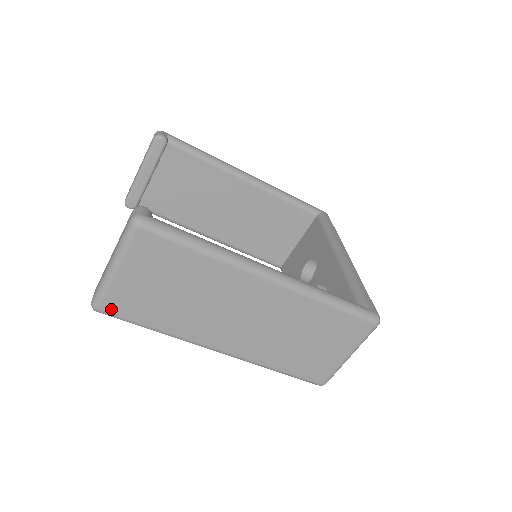
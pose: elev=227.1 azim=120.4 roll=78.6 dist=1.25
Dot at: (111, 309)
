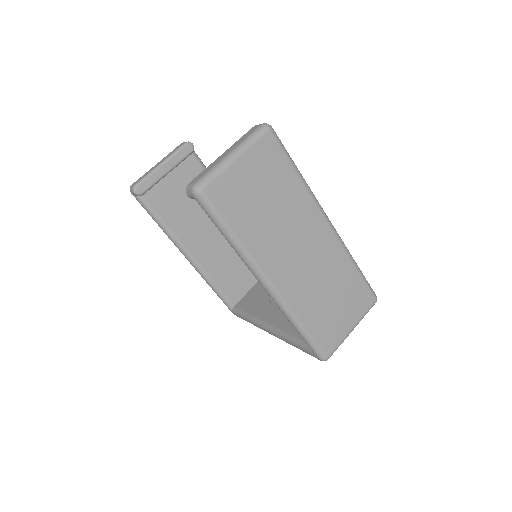
Dot at: (212, 195)
